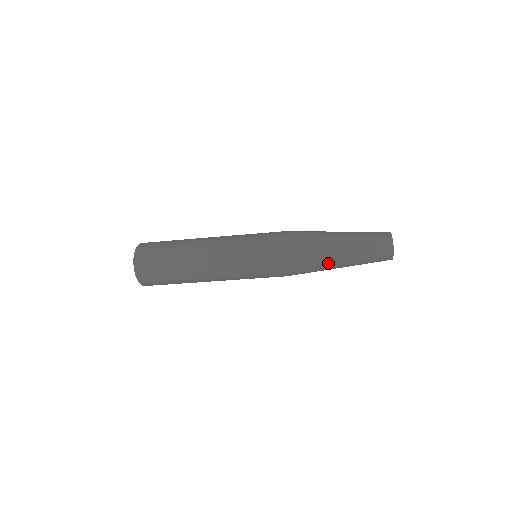
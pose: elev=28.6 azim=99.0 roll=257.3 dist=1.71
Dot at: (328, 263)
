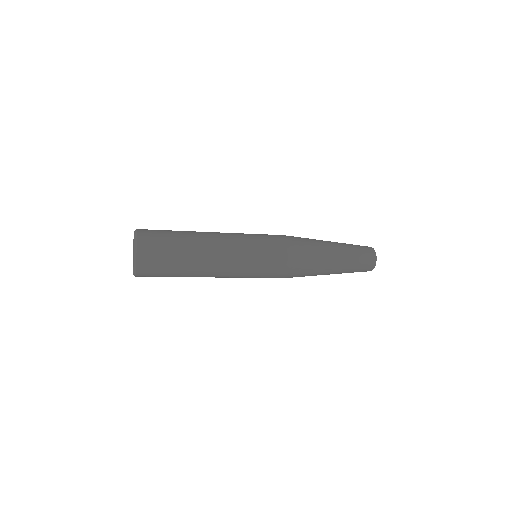
Dot at: occluded
